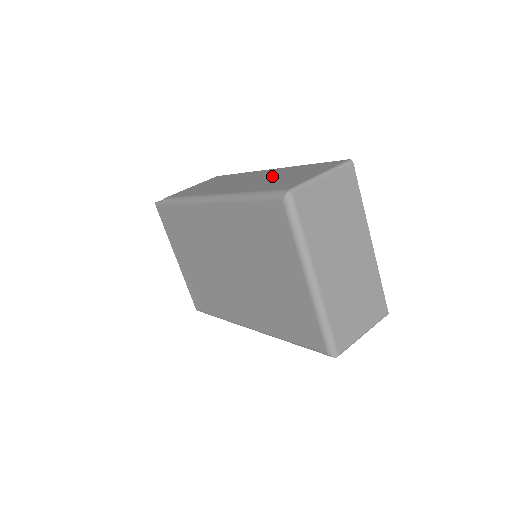
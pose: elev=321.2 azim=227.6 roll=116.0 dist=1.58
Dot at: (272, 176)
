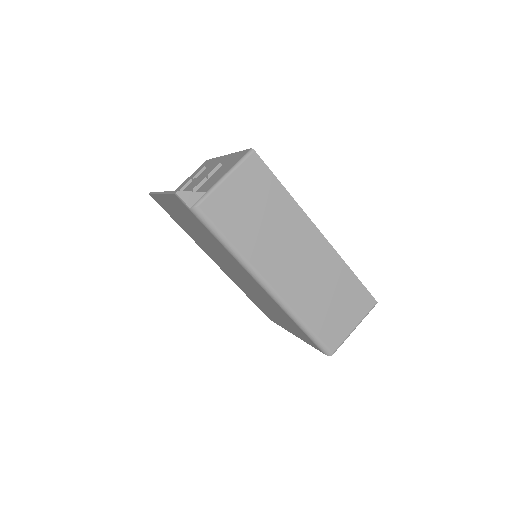
Dot at: (322, 279)
